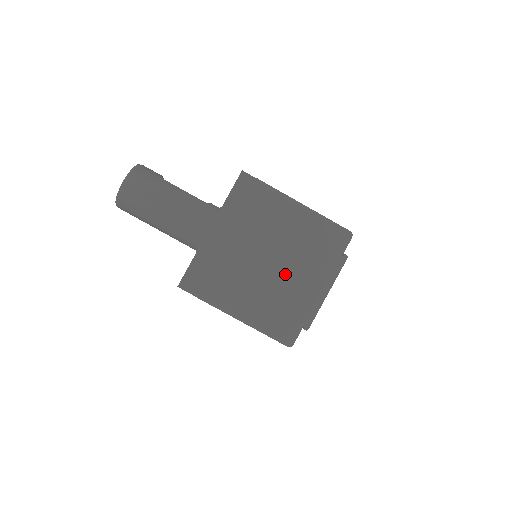
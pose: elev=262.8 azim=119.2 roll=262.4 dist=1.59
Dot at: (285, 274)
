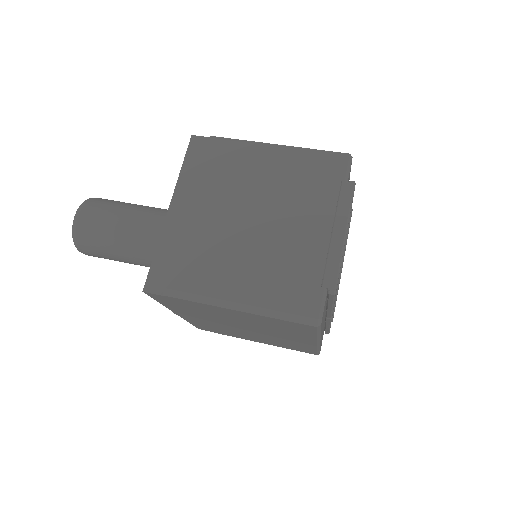
Dot at: (278, 228)
